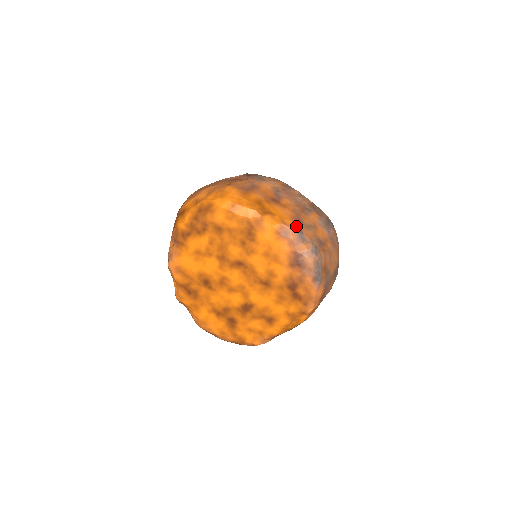
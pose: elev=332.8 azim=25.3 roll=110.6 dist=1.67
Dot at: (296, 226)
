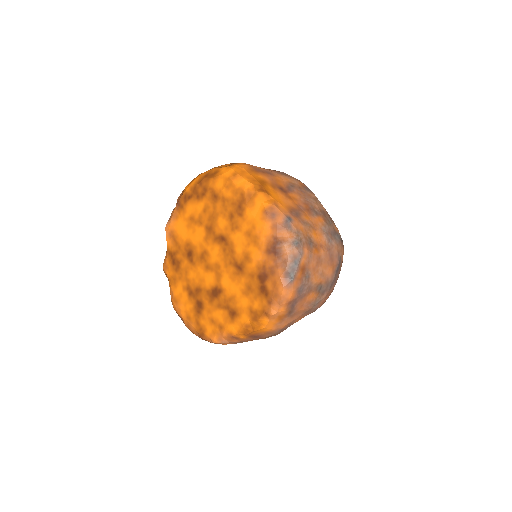
Dot at: (288, 213)
